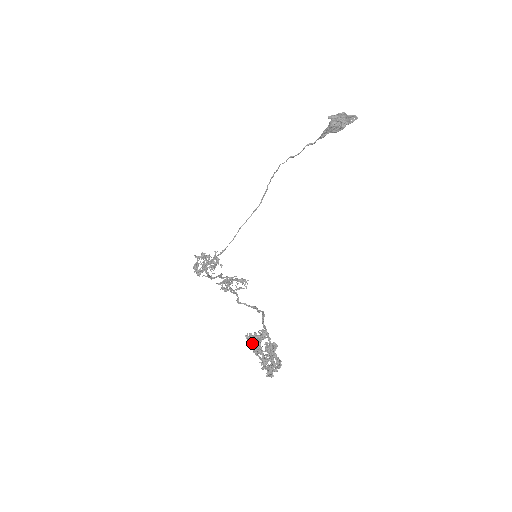
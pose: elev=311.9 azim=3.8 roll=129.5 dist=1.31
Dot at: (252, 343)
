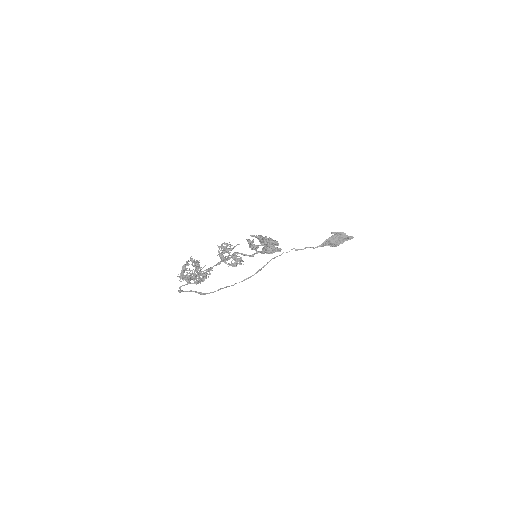
Dot at: (252, 243)
